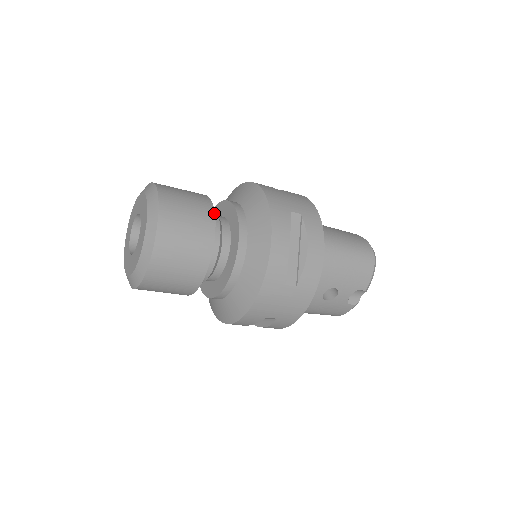
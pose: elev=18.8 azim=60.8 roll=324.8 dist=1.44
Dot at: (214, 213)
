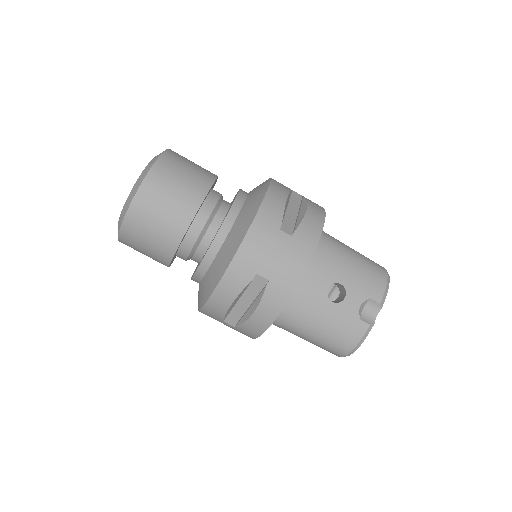
Dot at: (217, 176)
